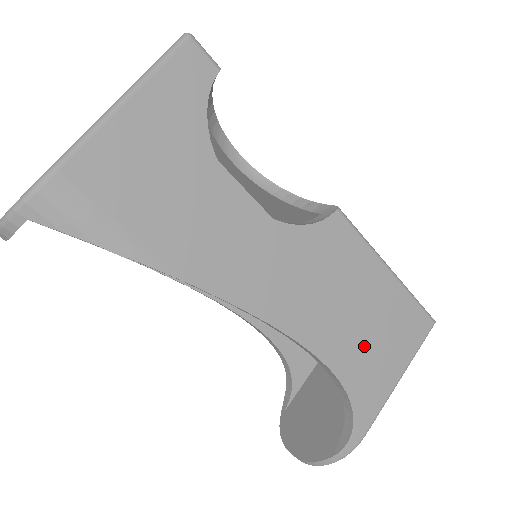
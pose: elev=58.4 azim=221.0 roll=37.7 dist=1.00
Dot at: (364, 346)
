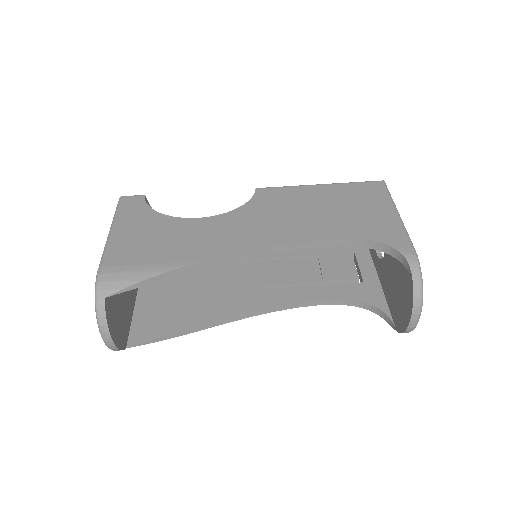
Dot at: (348, 217)
